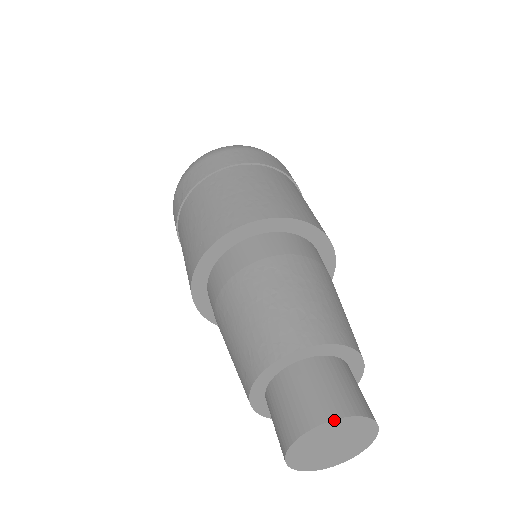
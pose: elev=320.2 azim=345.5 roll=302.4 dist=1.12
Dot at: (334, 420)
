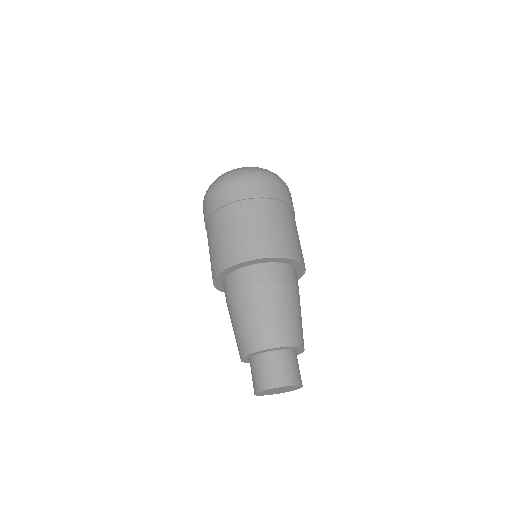
Dot at: (263, 391)
